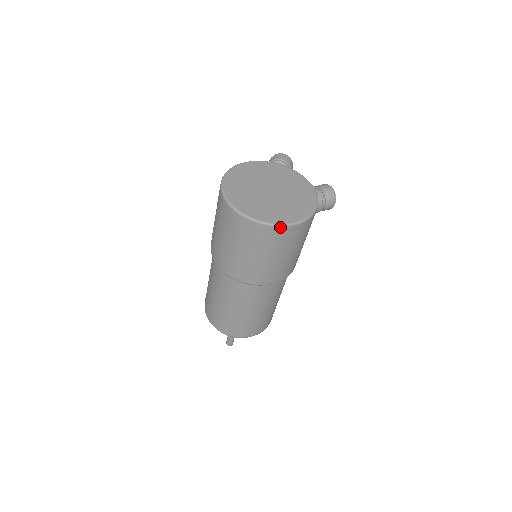
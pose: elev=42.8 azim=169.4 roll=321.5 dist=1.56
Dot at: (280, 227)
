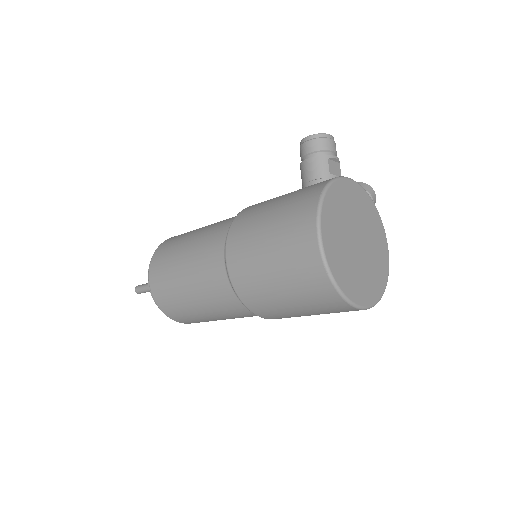
Dot at: (376, 303)
